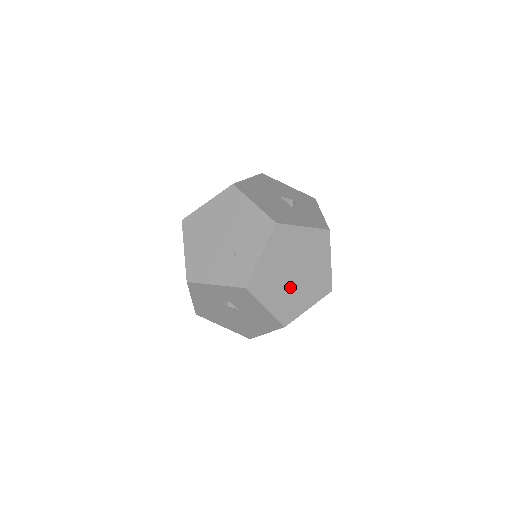
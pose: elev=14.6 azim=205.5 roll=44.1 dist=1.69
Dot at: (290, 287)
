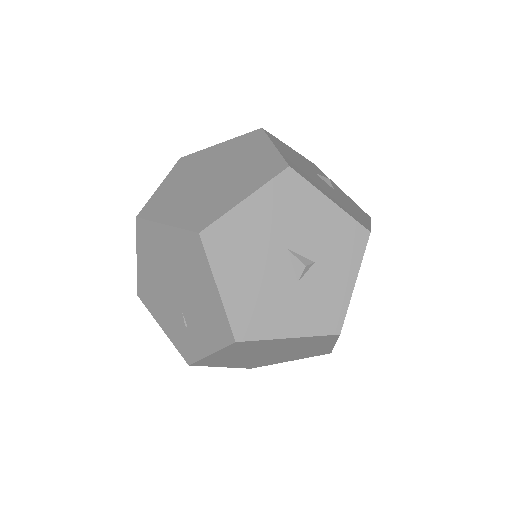
Dot at: (260, 358)
